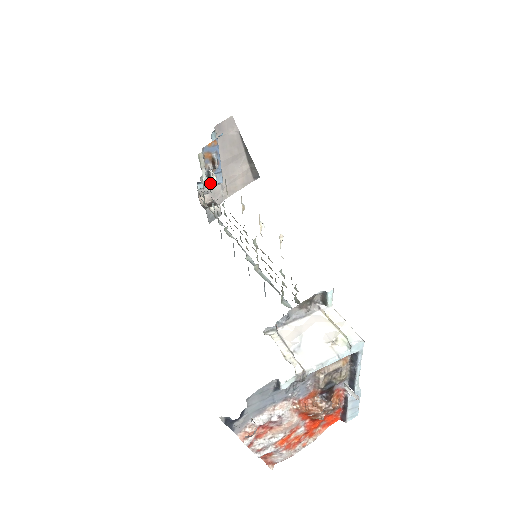
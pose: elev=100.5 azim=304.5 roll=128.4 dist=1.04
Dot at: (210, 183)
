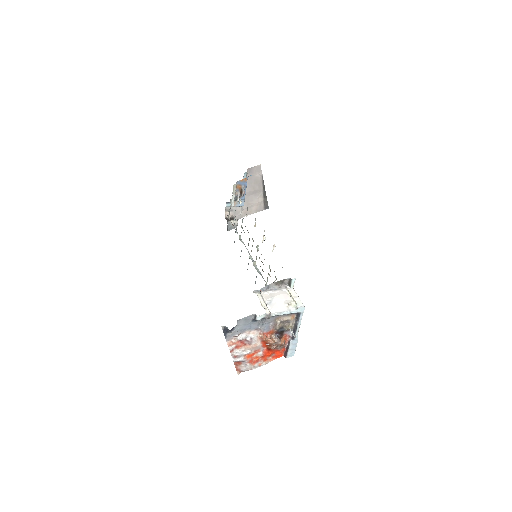
Dot at: (235, 205)
